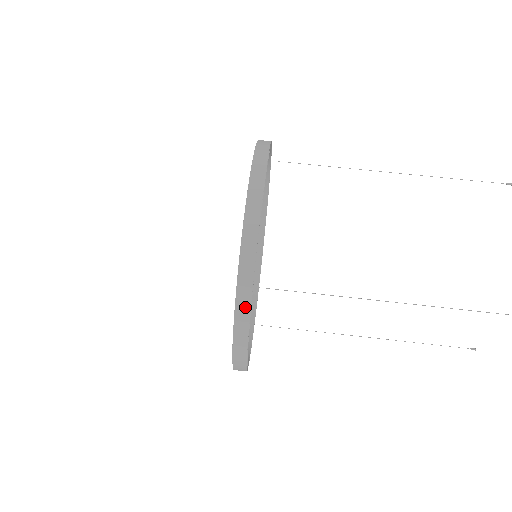
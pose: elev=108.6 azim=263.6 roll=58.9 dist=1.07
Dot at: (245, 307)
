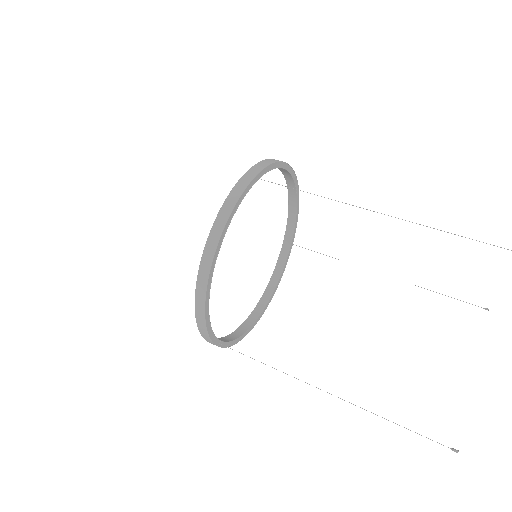
Dot at: (245, 183)
